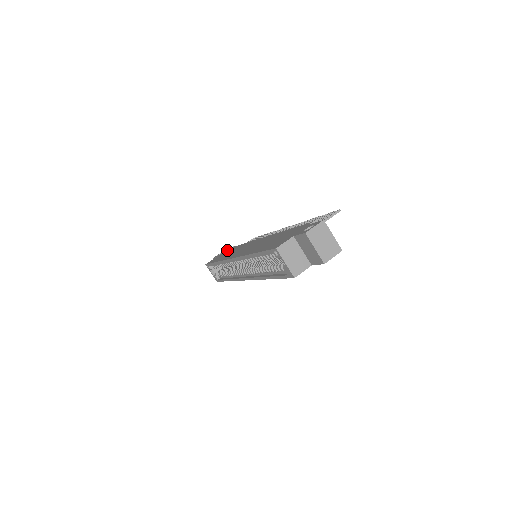
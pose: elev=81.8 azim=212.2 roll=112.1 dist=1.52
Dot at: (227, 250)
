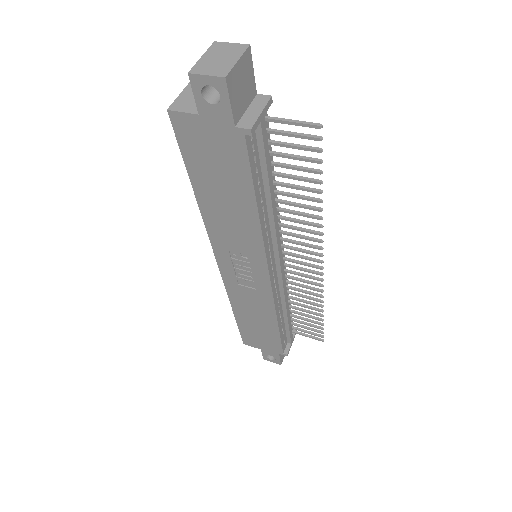
Dot at: occluded
